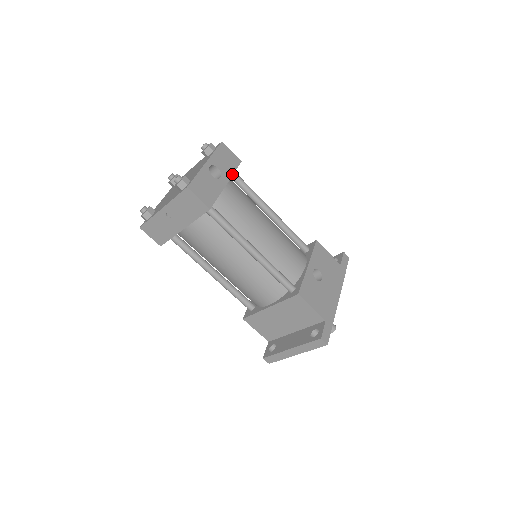
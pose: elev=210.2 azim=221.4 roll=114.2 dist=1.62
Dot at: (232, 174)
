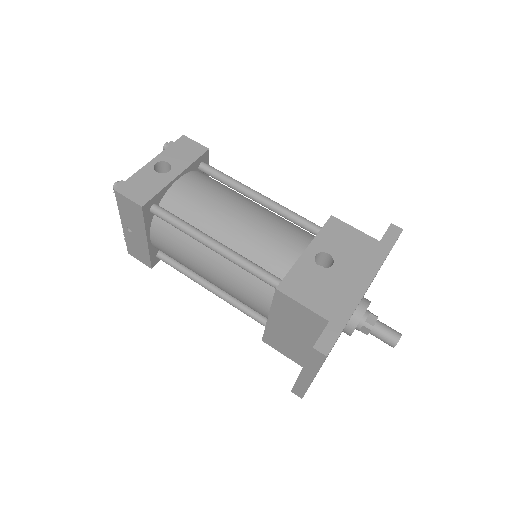
Dot at: (189, 165)
